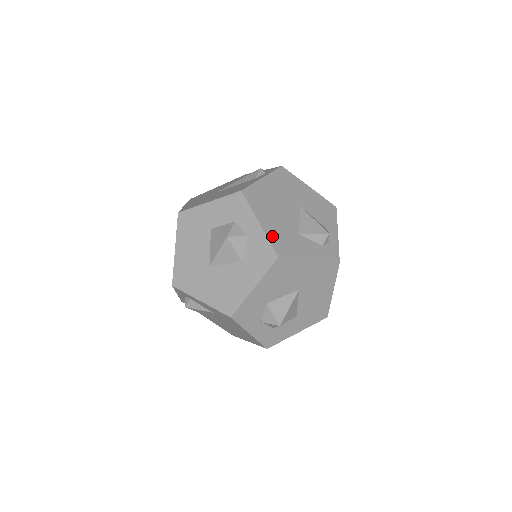
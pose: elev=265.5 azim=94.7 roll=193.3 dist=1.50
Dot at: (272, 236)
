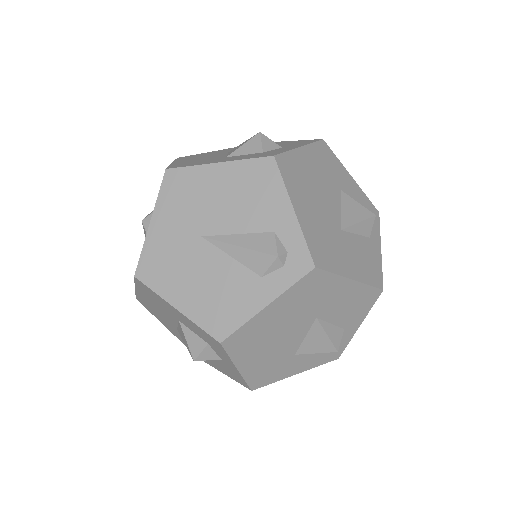
Dot at: (252, 375)
